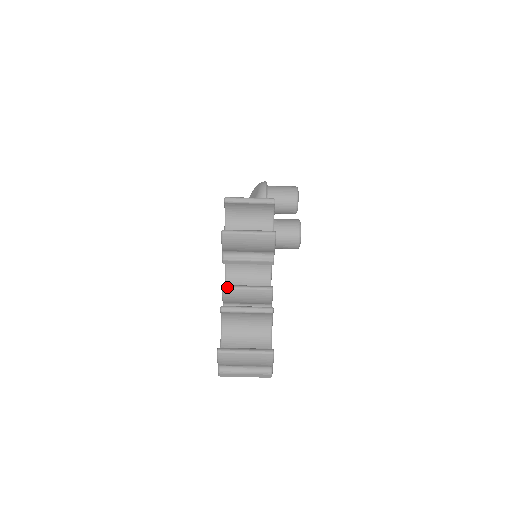
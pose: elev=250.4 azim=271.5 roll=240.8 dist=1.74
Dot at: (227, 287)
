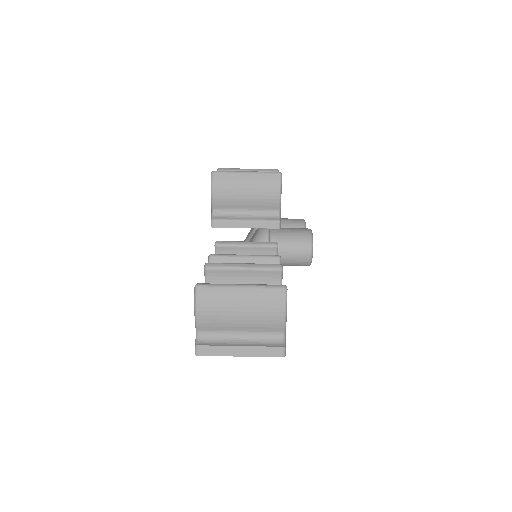
Dot at: (216, 254)
